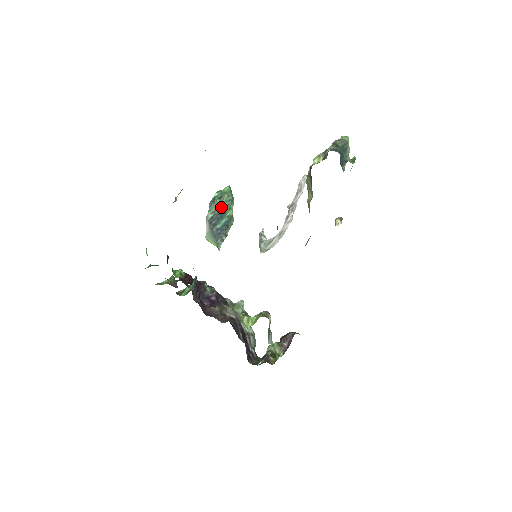
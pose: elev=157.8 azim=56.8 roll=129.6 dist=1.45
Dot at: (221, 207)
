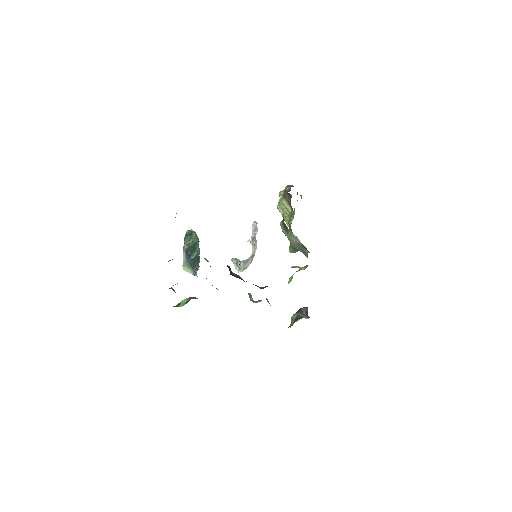
Dot at: (192, 242)
